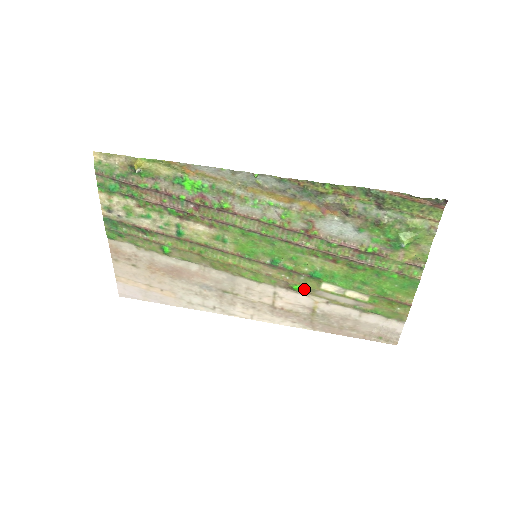
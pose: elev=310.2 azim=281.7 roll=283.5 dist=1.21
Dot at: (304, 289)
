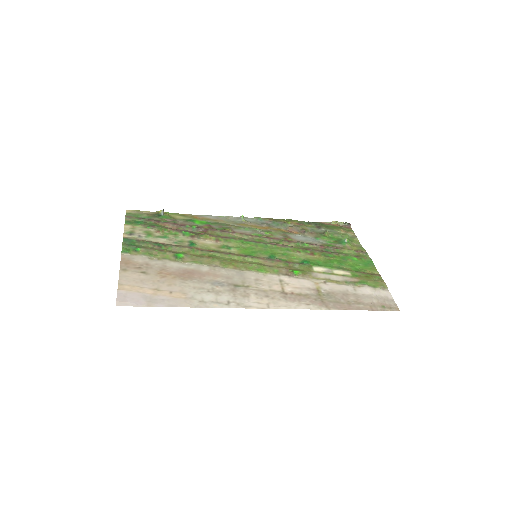
Dot at: (302, 272)
